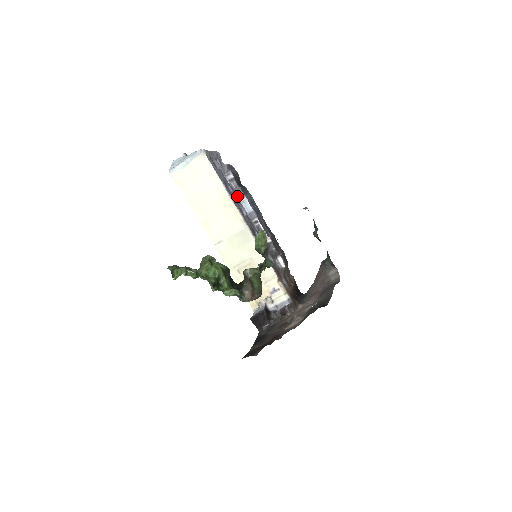
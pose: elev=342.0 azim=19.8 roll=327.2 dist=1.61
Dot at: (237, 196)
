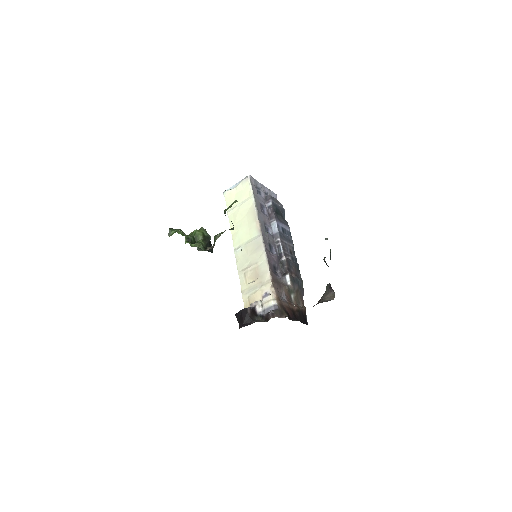
Dot at: (270, 219)
